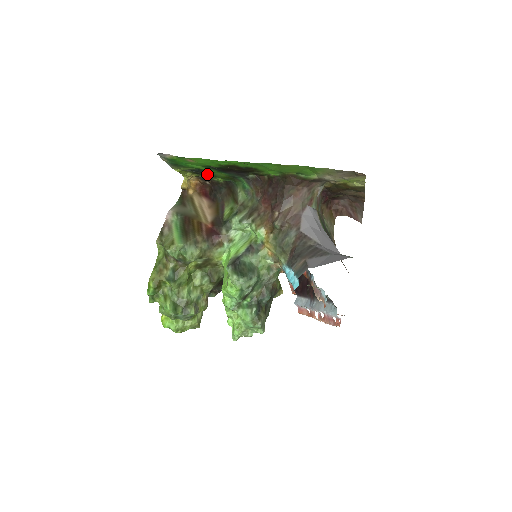
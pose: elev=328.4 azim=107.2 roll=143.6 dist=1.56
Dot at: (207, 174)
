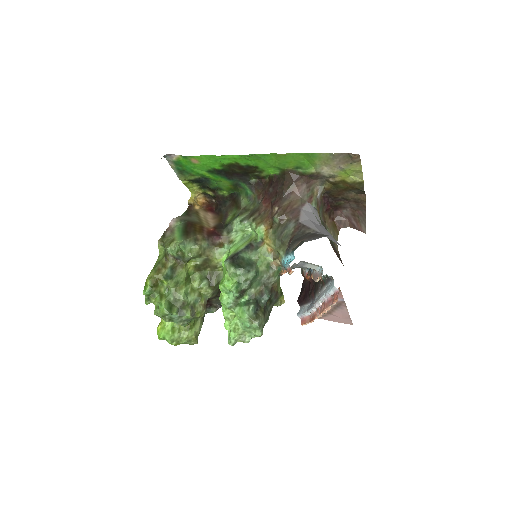
Dot at: (212, 184)
